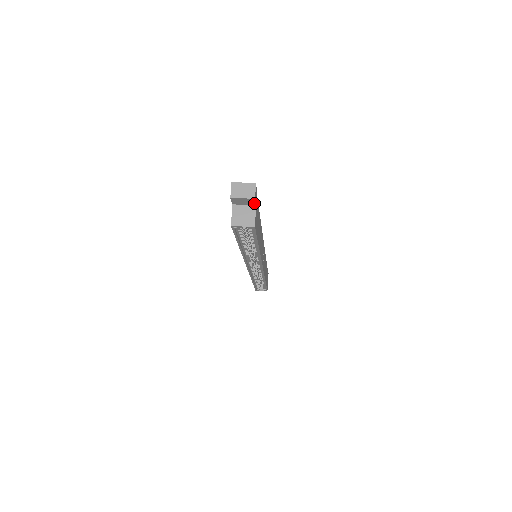
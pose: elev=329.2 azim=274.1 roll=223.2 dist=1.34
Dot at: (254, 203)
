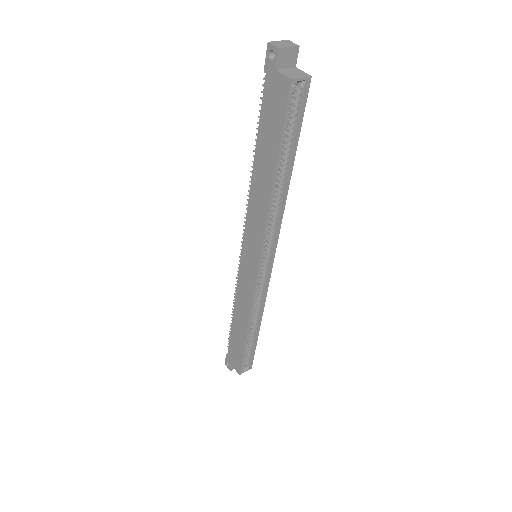
Dot at: (295, 62)
